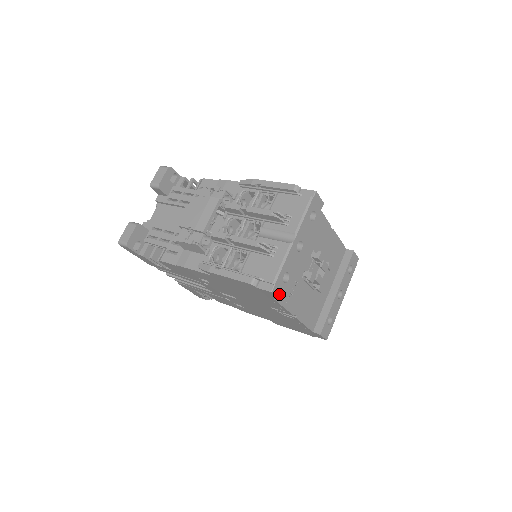
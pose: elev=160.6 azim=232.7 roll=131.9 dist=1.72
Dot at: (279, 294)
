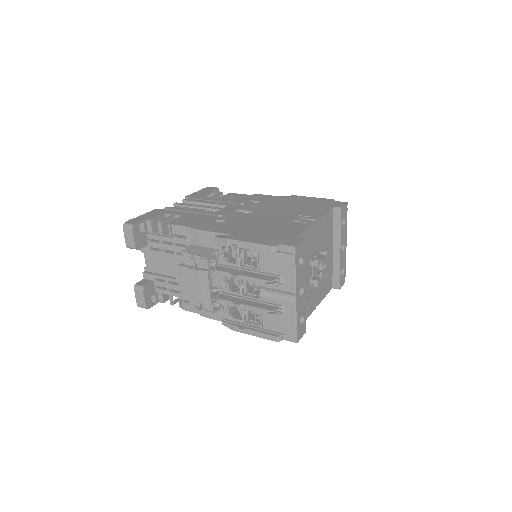
Dot at: (302, 334)
